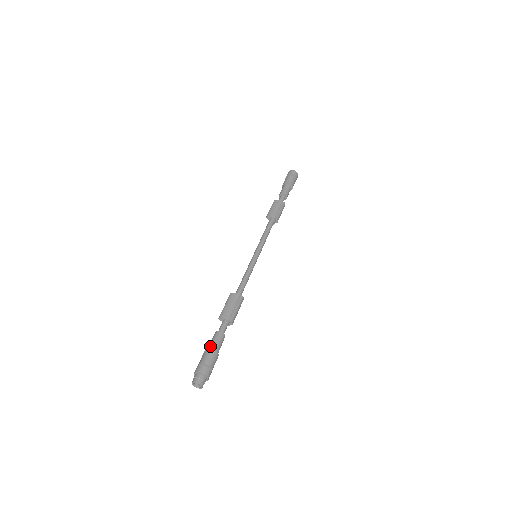
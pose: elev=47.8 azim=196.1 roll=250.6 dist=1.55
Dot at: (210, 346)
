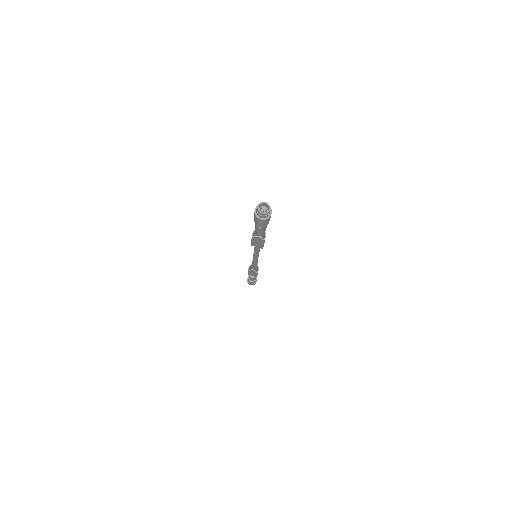
Dot at: occluded
